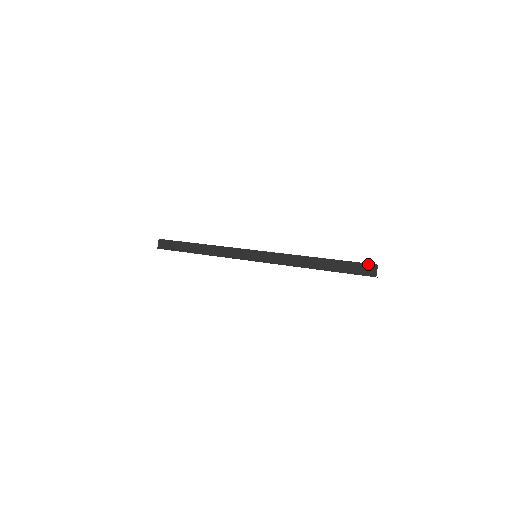
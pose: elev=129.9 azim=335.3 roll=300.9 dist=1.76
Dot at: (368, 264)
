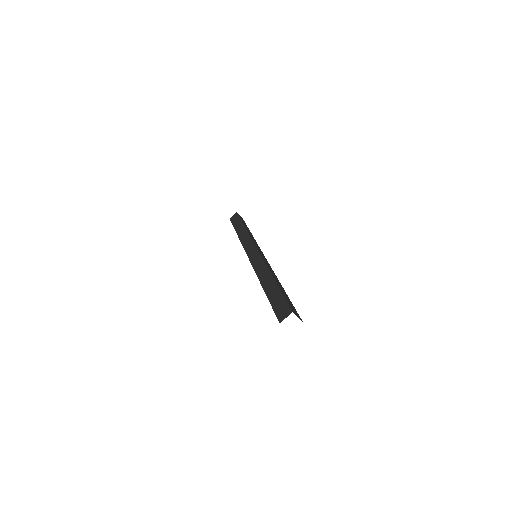
Dot at: (289, 306)
